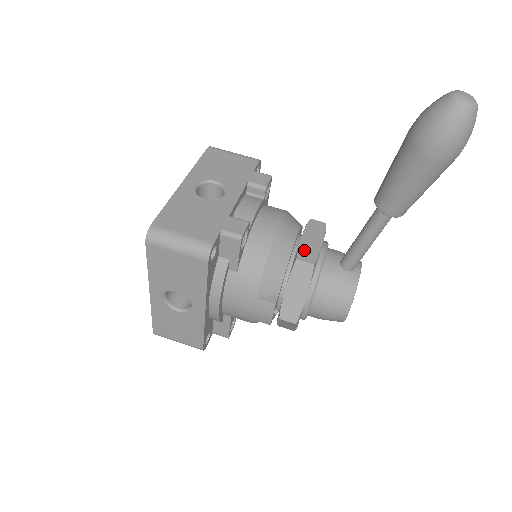
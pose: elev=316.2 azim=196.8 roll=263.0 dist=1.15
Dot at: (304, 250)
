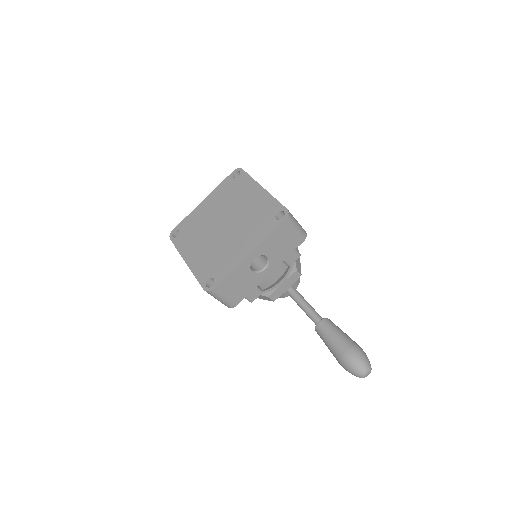
Dot at: (277, 292)
